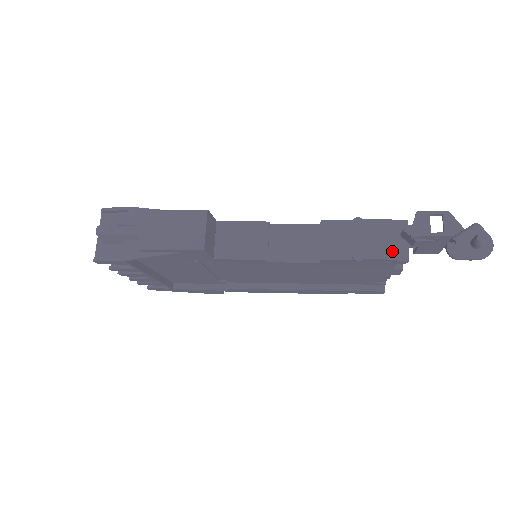
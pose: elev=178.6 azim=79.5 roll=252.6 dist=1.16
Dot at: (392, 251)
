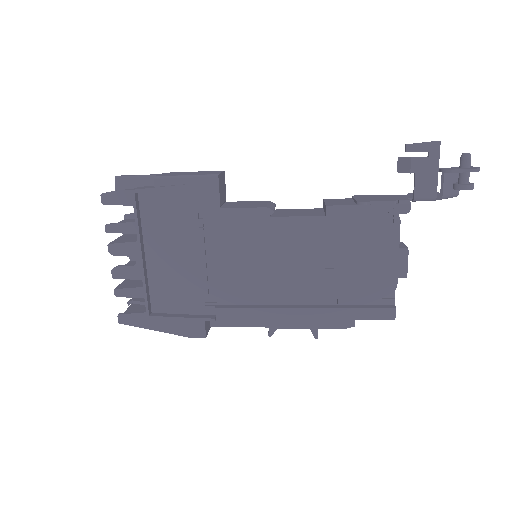
Dot at: (393, 199)
